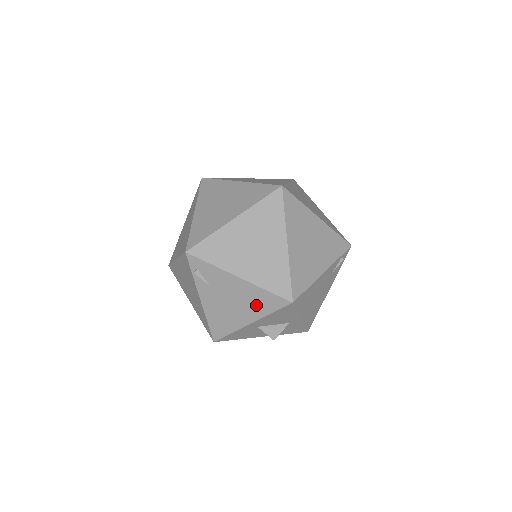
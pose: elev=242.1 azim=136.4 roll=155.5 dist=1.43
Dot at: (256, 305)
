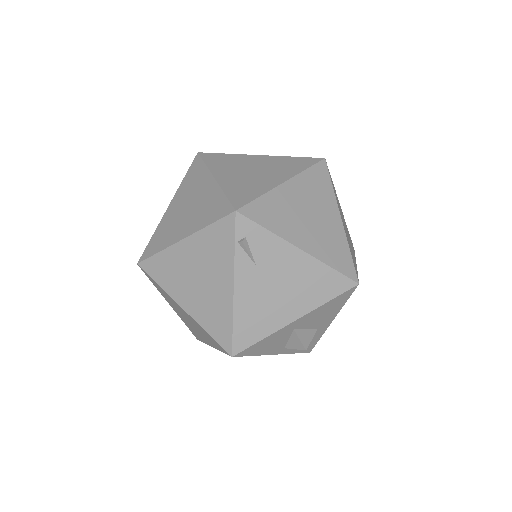
Dot at: (312, 290)
